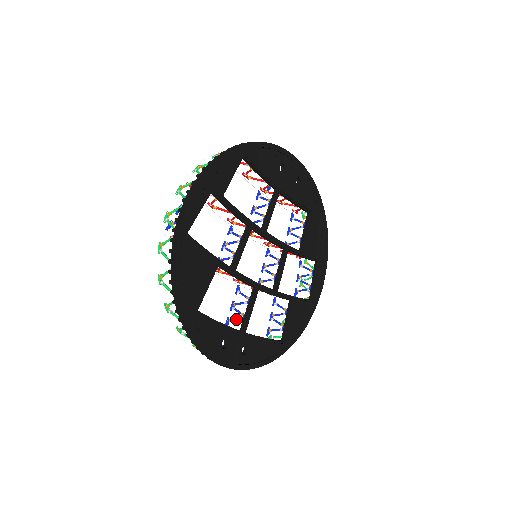
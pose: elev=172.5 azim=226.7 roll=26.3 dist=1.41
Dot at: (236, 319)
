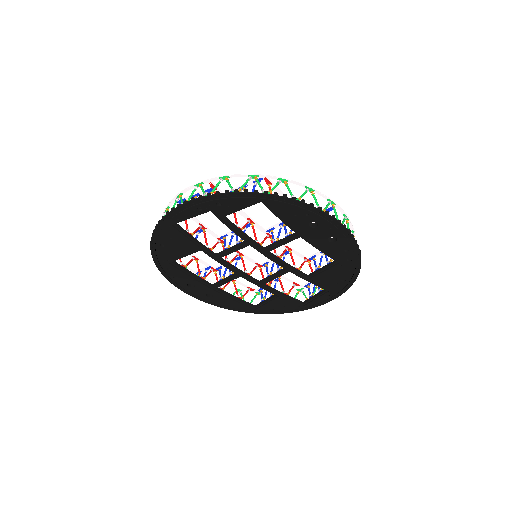
Dot at: (220, 275)
